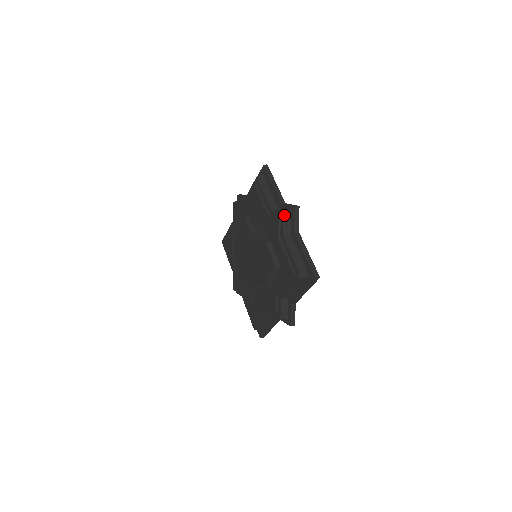
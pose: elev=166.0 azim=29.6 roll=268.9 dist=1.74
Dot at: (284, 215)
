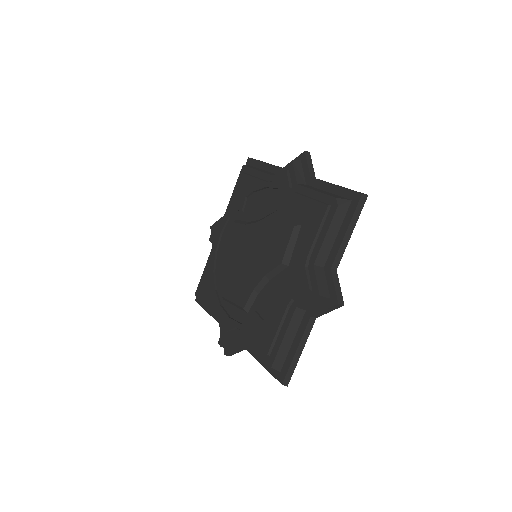
Dot at: (293, 162)
